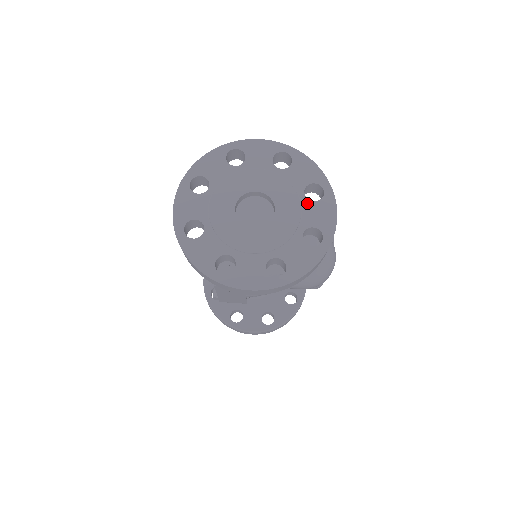
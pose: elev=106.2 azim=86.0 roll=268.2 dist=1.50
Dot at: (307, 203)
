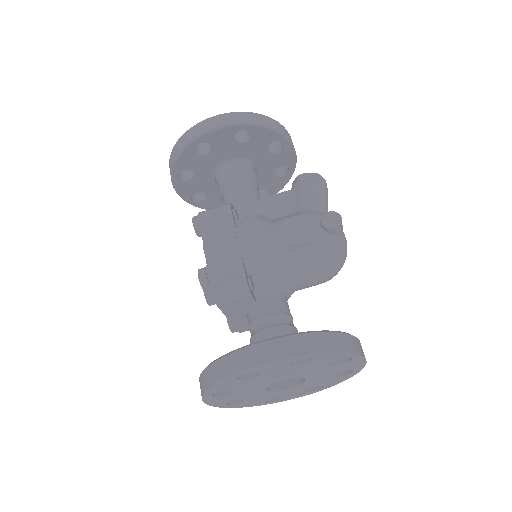
Dot at: (335, 367)
